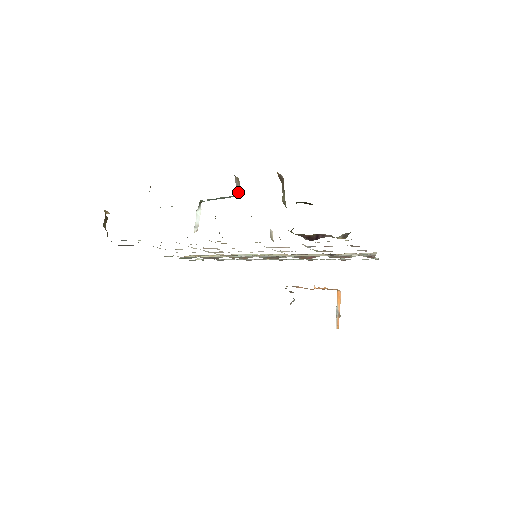
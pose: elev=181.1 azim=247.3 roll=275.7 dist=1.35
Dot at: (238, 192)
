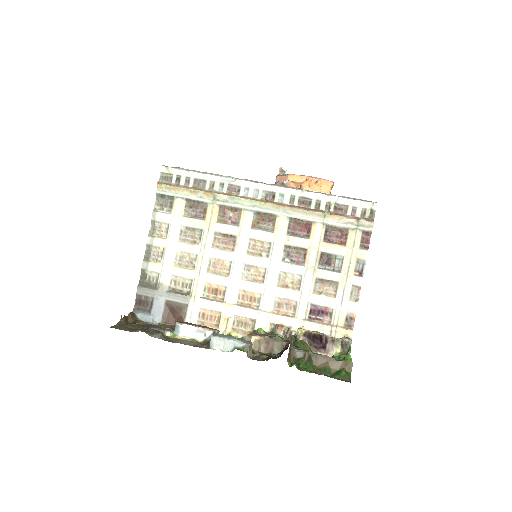
Dot at: occluded
